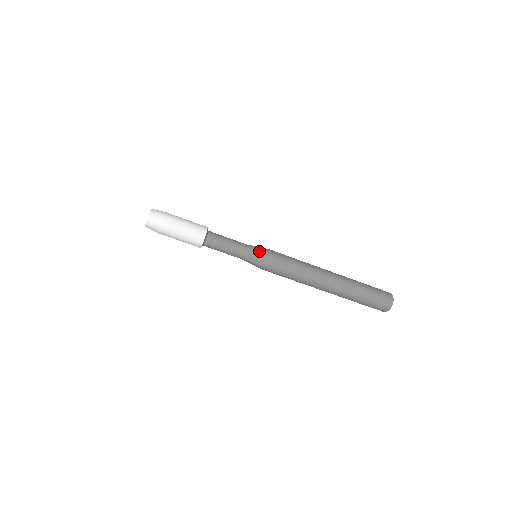
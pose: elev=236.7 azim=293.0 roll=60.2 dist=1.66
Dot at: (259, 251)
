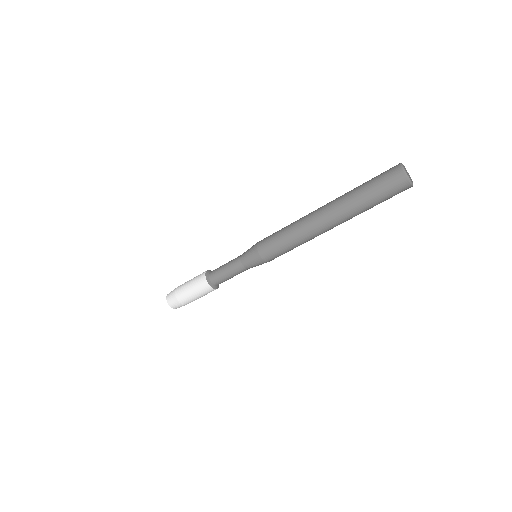
Dot at: (250, 249)
